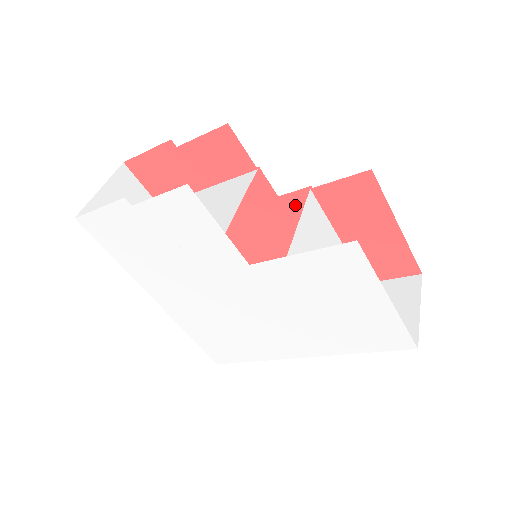
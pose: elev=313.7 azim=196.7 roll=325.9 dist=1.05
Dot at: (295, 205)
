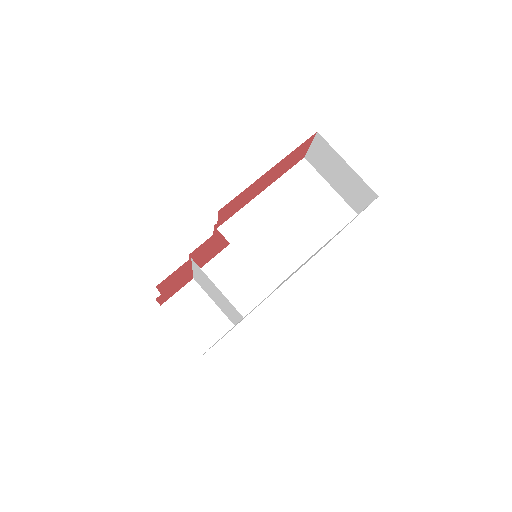
Dot at: occluded
